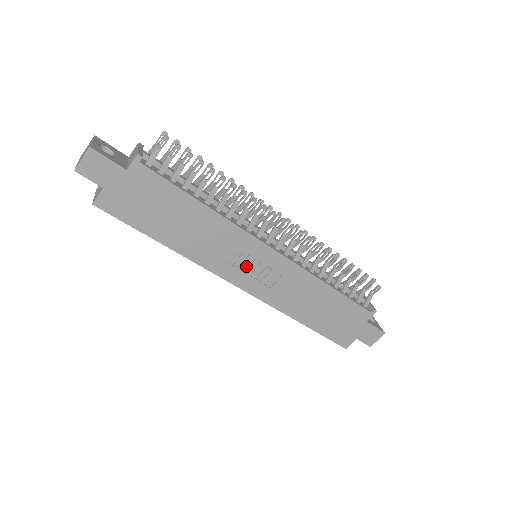
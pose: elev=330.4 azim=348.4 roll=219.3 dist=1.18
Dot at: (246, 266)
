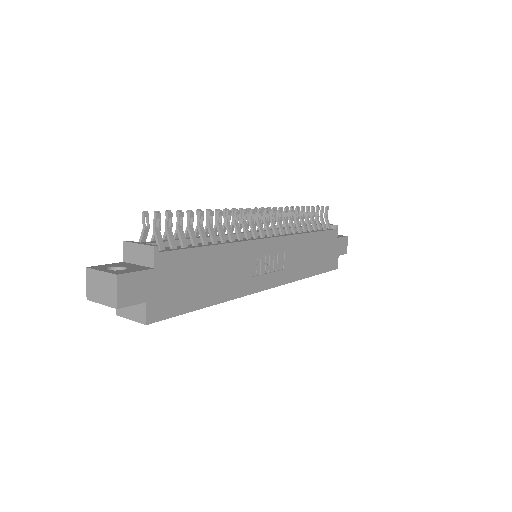
Dot at: (263, 268)
